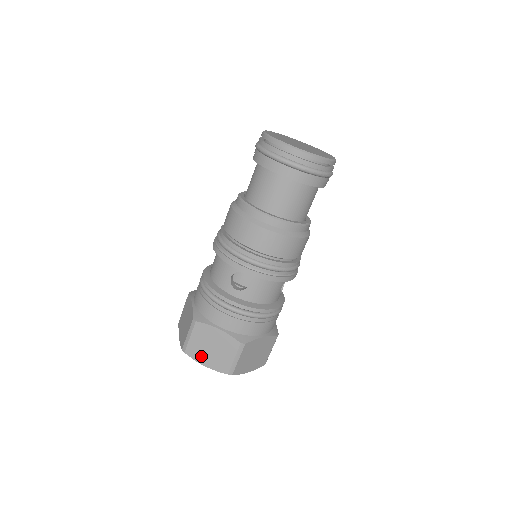
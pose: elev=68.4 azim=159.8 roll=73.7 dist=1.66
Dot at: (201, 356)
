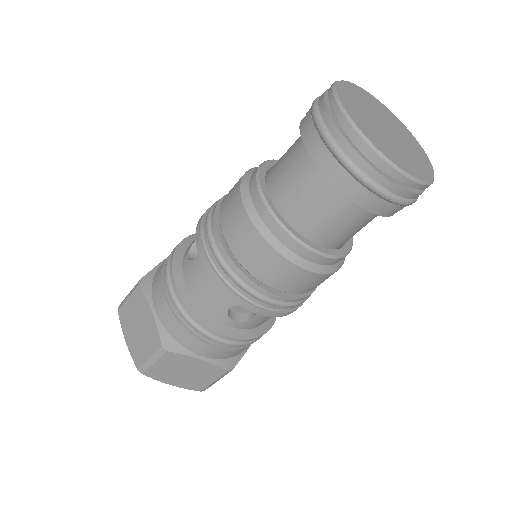
Dot at: (167, 378)
